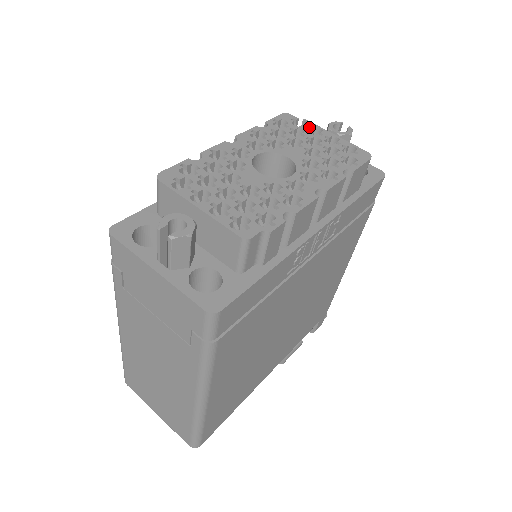
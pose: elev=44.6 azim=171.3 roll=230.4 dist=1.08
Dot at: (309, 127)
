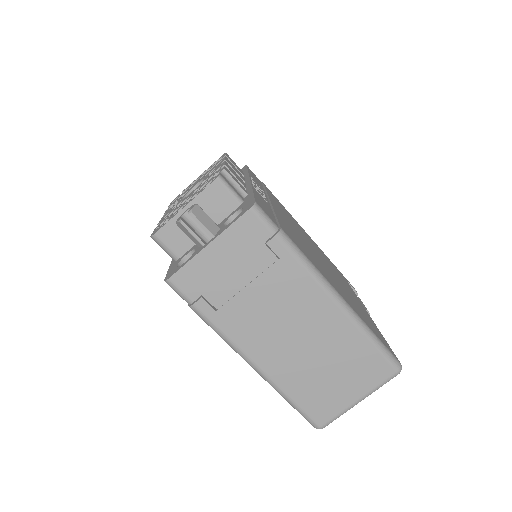
Dot at: occluded
